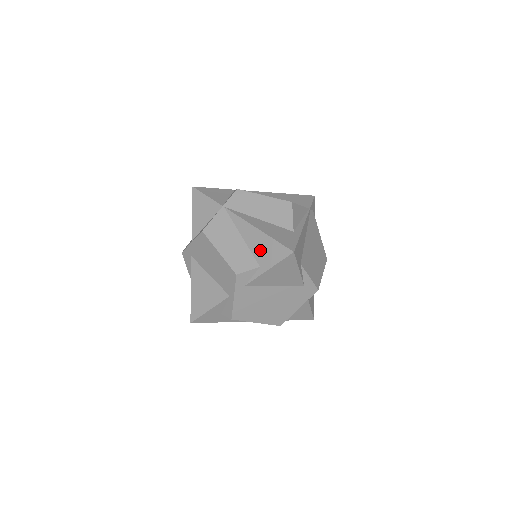
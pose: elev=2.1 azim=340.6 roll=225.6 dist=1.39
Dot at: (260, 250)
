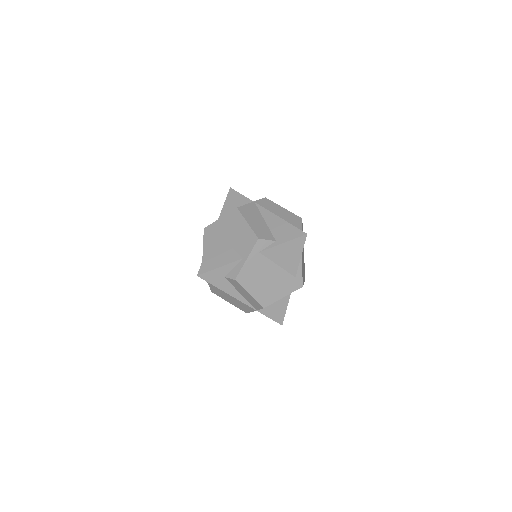
Dot at: (279, 230)
